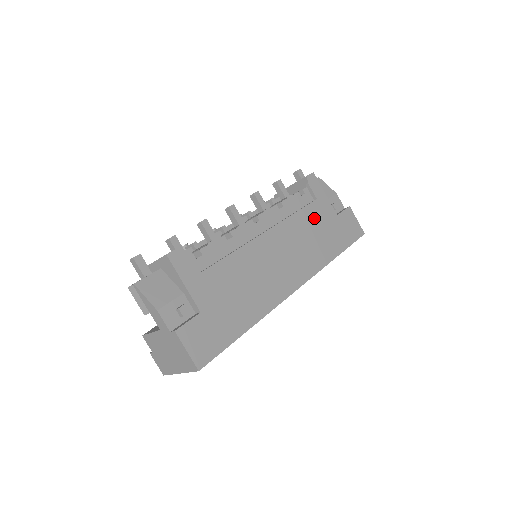
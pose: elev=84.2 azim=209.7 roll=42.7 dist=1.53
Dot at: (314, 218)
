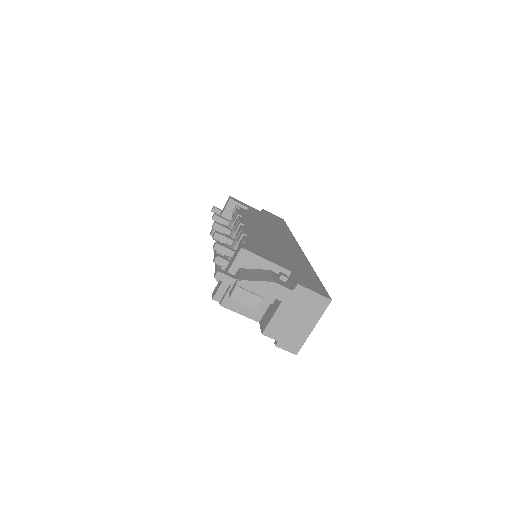
Dot at: (260, 217)
